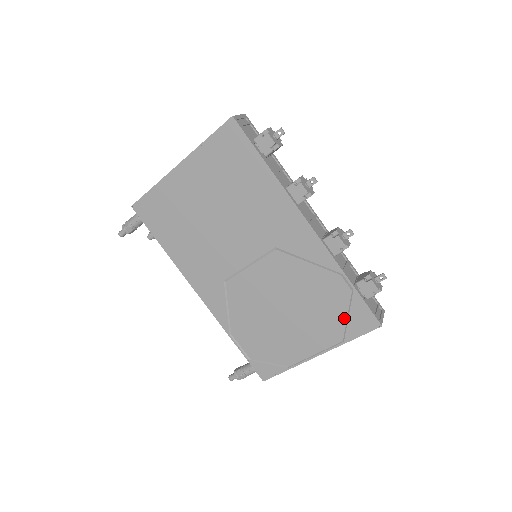
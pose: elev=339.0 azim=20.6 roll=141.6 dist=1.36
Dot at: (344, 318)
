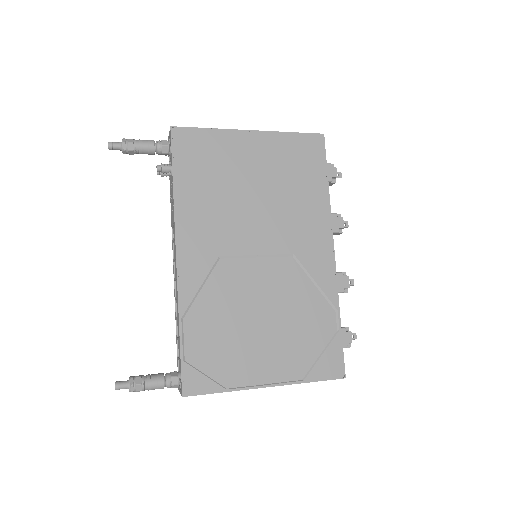
Dot at: (316, 355)
